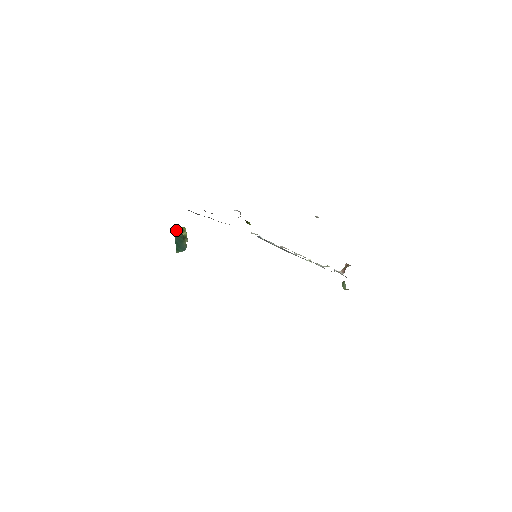
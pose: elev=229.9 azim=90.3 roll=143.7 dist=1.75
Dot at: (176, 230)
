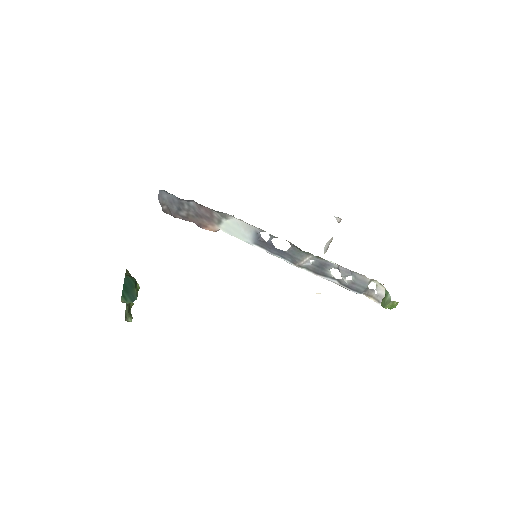
Dot at: occluded
